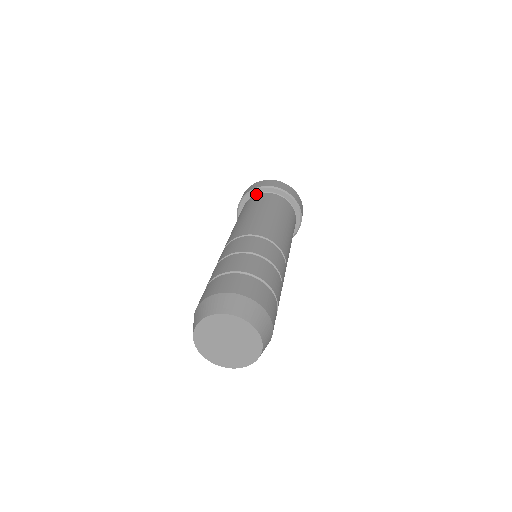
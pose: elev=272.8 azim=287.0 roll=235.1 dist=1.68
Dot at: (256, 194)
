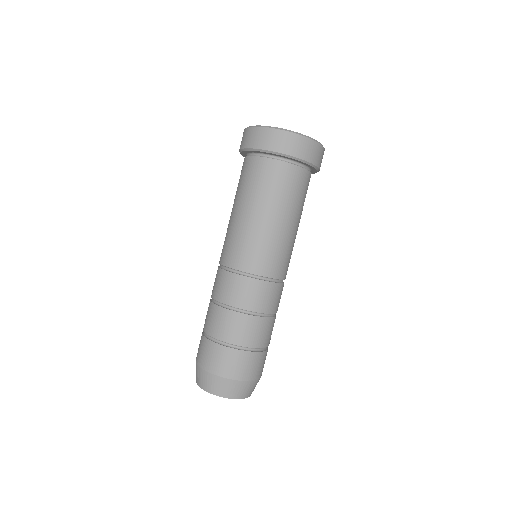
Dot at: (258, 153)
